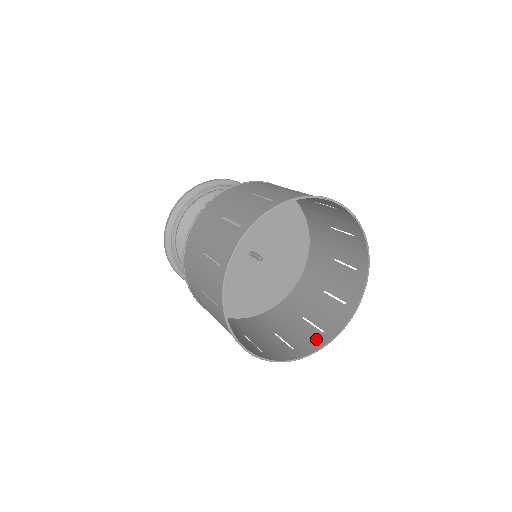
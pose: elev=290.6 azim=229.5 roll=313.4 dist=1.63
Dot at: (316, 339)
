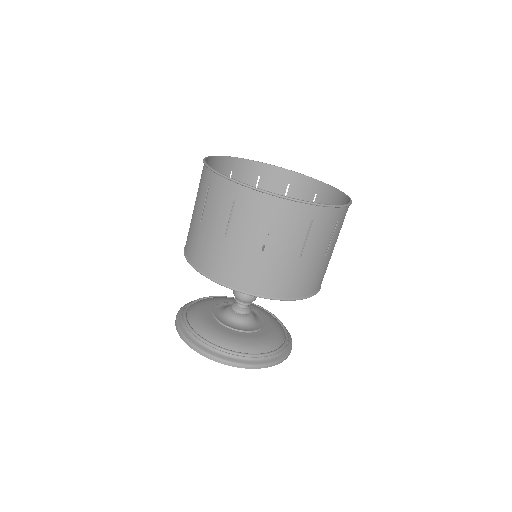
Dot at: (345, 215)
